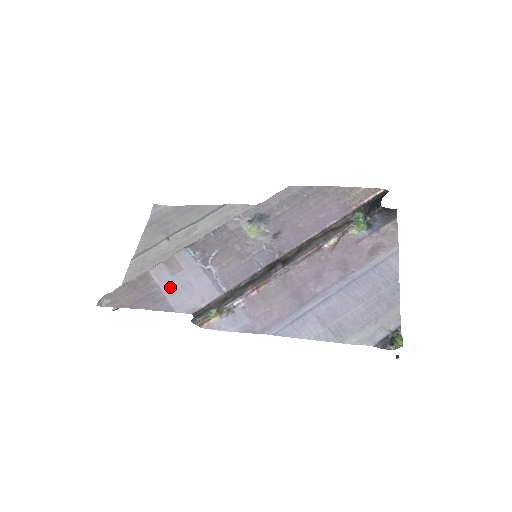
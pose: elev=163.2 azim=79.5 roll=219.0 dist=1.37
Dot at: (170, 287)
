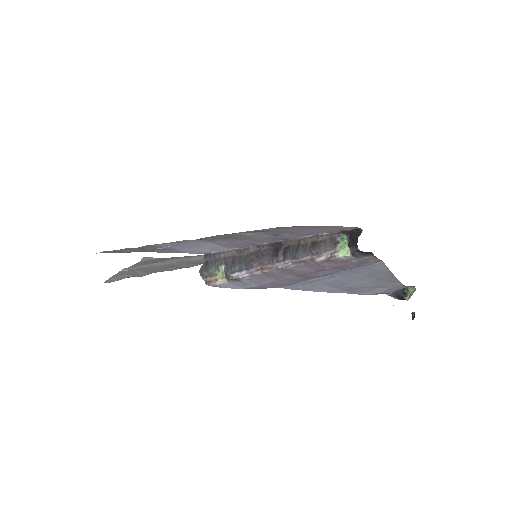
Dot at: (178, 246)
